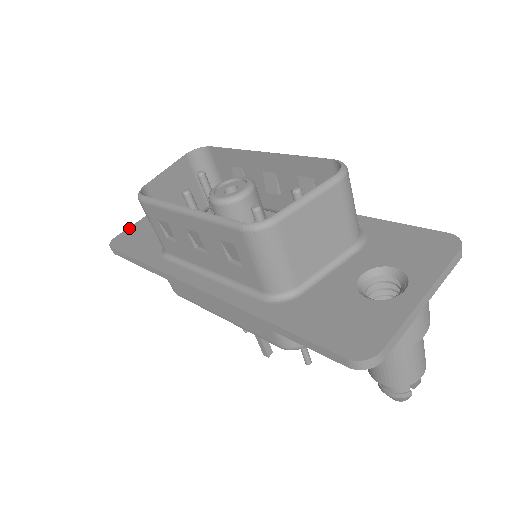
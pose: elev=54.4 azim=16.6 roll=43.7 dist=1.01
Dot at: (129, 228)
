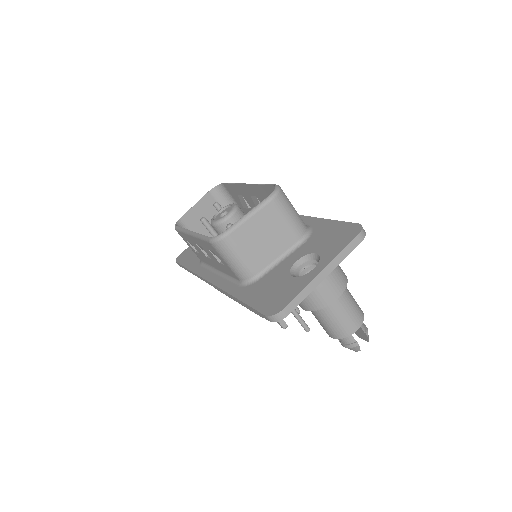
Dot at: (189, 247)
